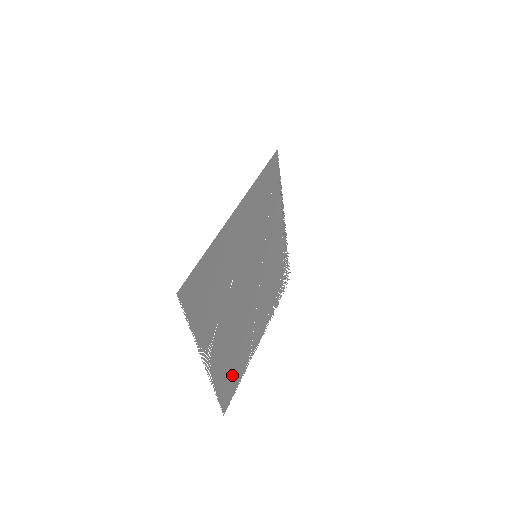
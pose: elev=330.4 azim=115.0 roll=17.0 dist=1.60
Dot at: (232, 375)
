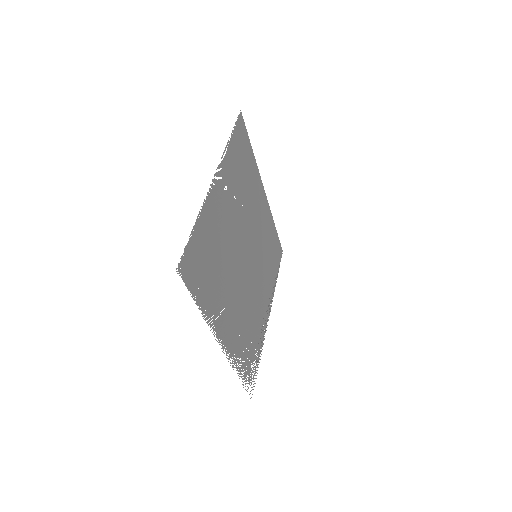
Dot at: (204, 267)
